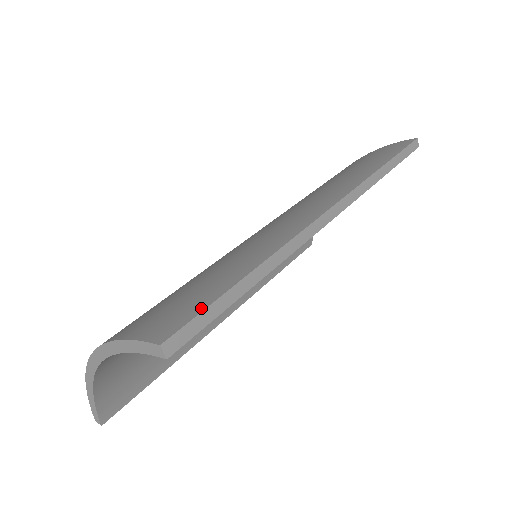
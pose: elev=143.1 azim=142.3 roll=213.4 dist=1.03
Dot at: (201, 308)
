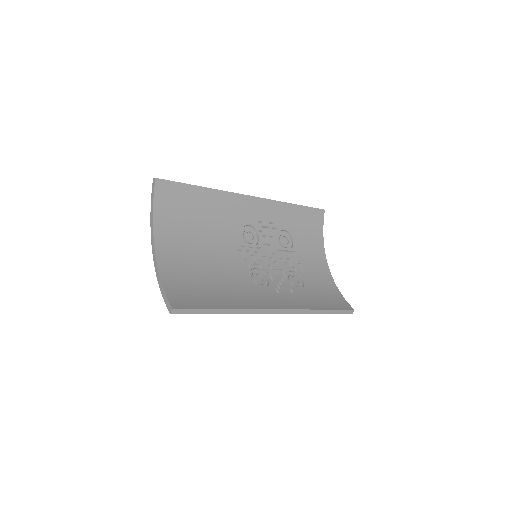
Dot at: occluded
